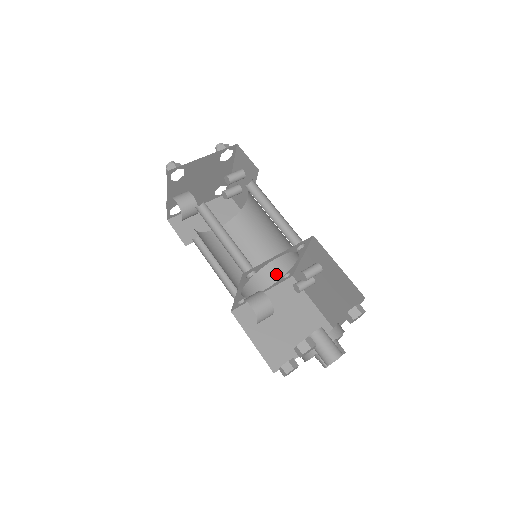
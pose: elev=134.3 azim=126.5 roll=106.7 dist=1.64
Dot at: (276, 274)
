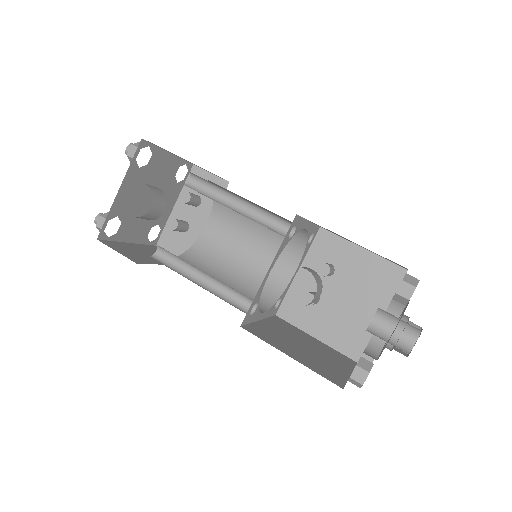
Dot at: (267, 299)
